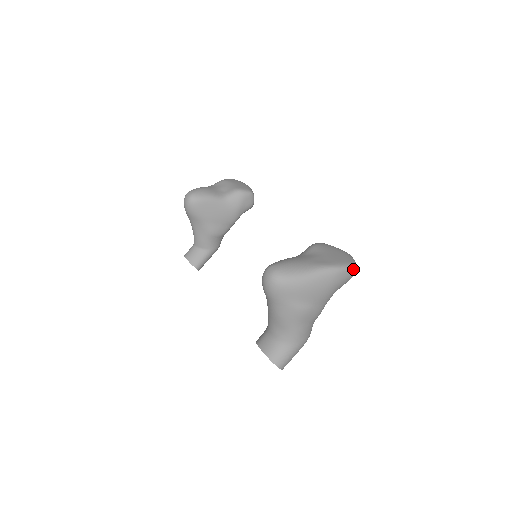
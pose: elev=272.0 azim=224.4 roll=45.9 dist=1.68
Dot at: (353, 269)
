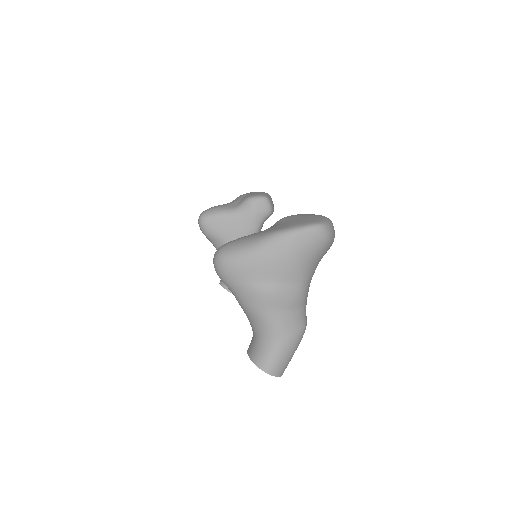
Dot at: (318, 229)
